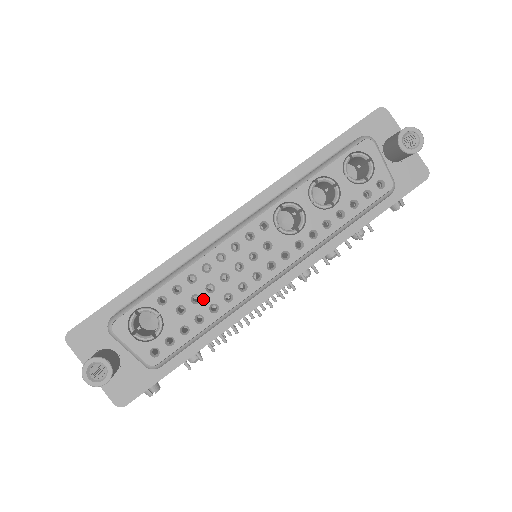
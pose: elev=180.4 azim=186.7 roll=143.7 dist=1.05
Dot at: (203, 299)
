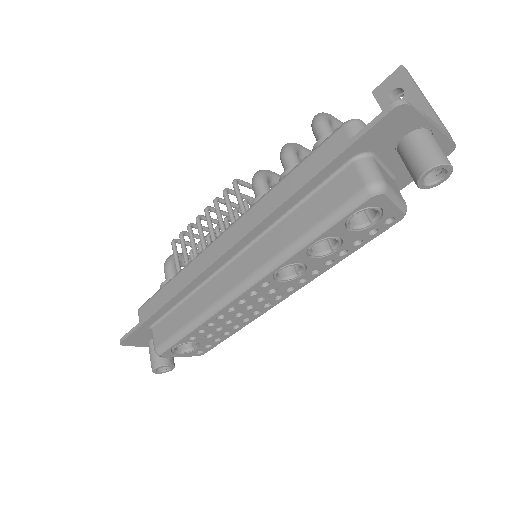
Dot at: (225, 327)
